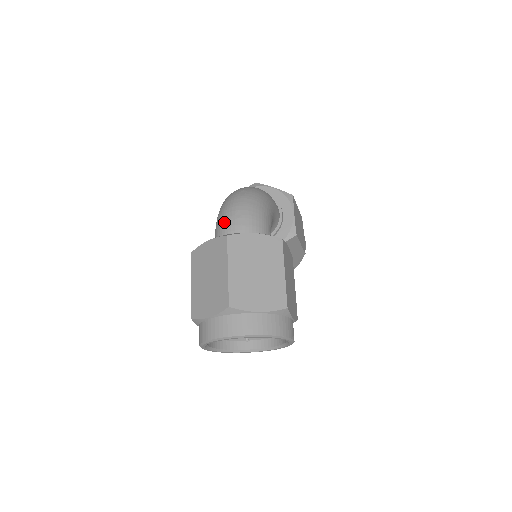
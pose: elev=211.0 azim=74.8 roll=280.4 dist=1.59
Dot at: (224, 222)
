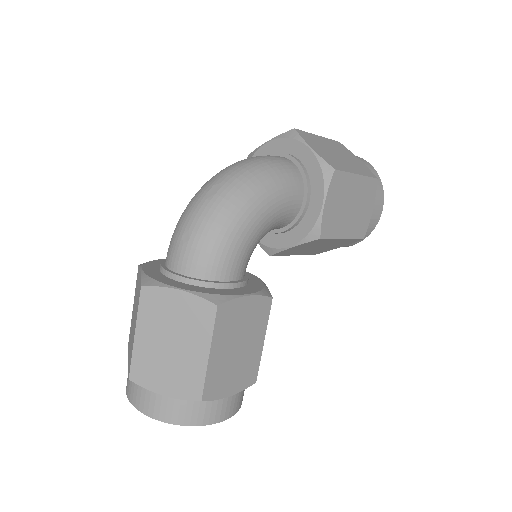
Dot at: (172, 240)
